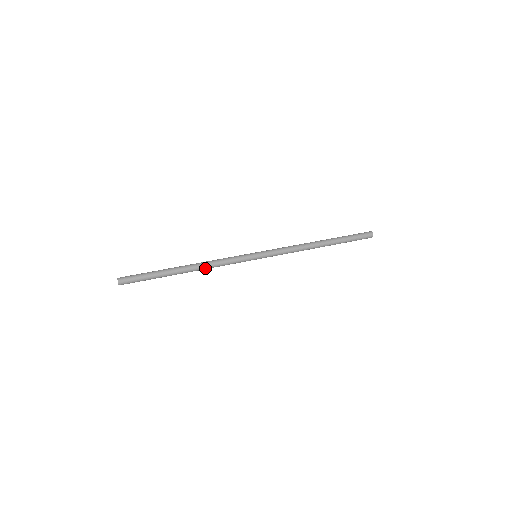
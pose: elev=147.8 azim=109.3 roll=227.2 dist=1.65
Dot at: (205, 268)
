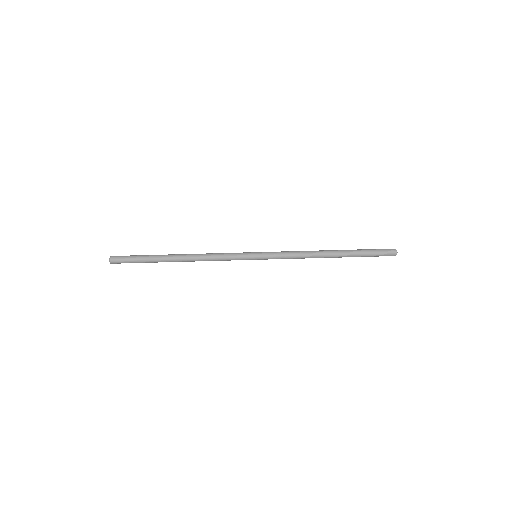
Dot at: occluded
